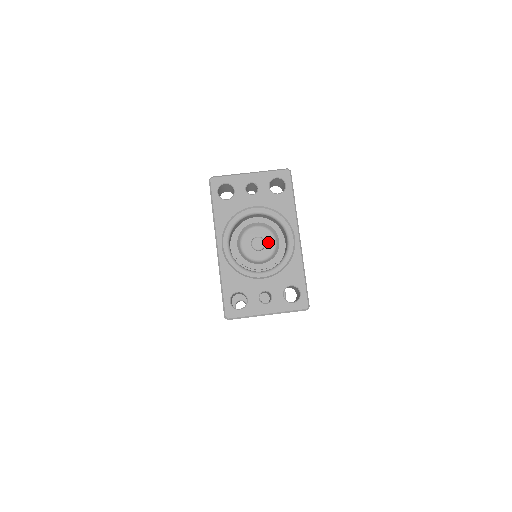
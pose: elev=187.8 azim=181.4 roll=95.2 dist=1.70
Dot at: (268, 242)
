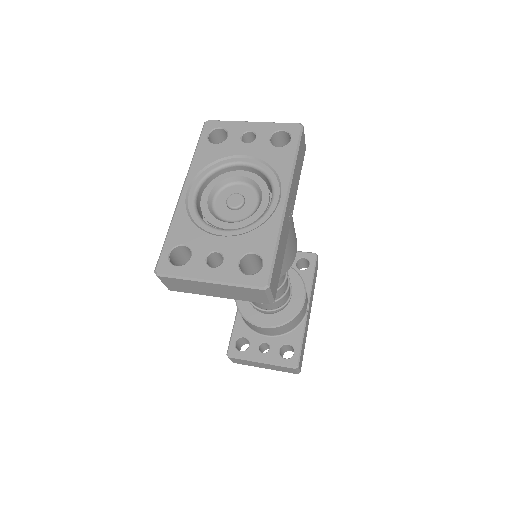
Dot at: (249, 203)
